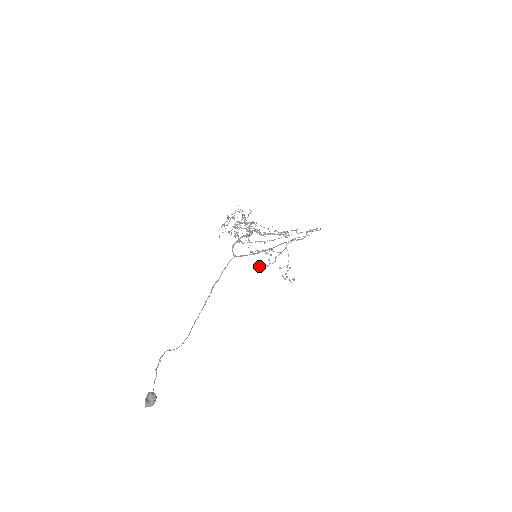
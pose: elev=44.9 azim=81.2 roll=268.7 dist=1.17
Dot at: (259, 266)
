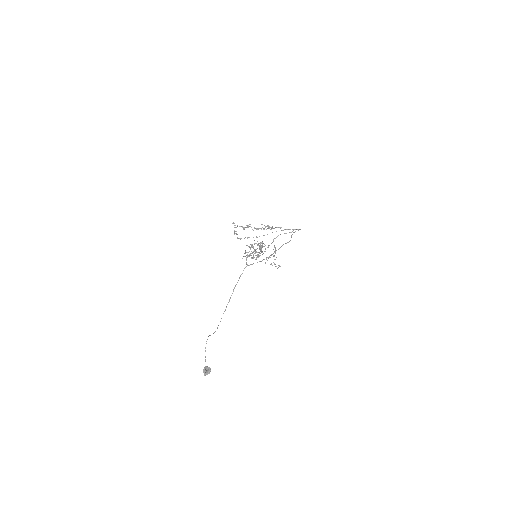
Dot at: occluded
